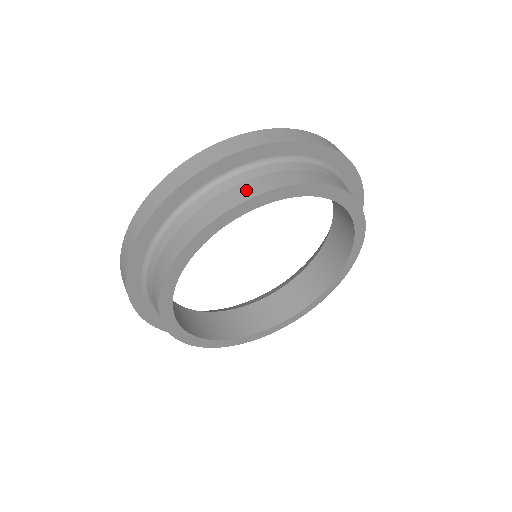
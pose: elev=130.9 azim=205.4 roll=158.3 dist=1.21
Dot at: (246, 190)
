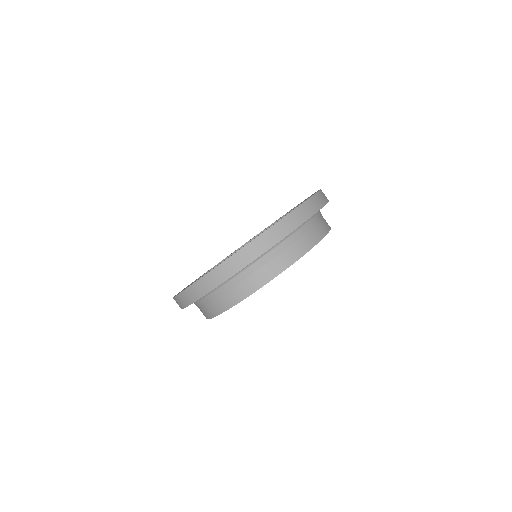
Dot at: (251, 285)
